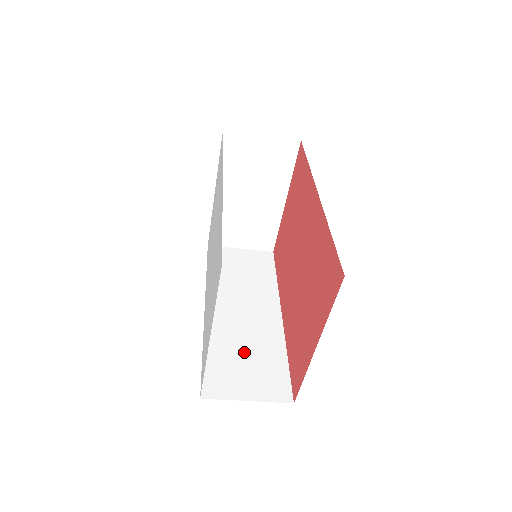
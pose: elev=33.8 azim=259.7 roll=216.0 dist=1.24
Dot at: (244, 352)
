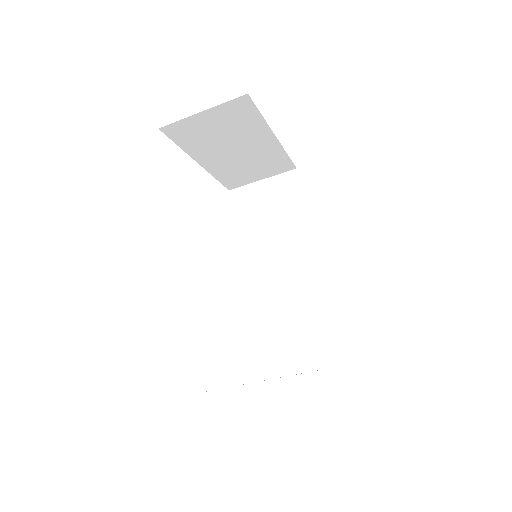
Dot at: (289, 321)
